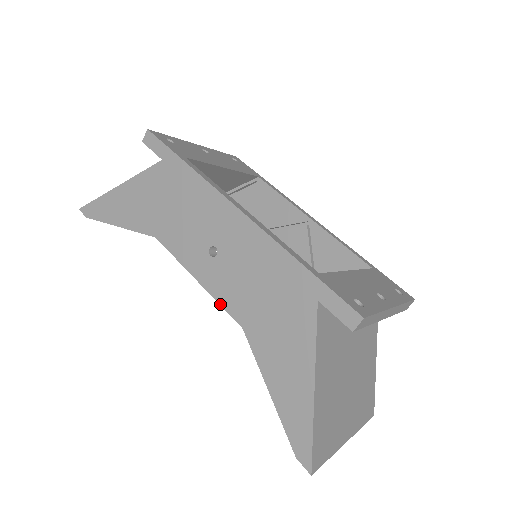
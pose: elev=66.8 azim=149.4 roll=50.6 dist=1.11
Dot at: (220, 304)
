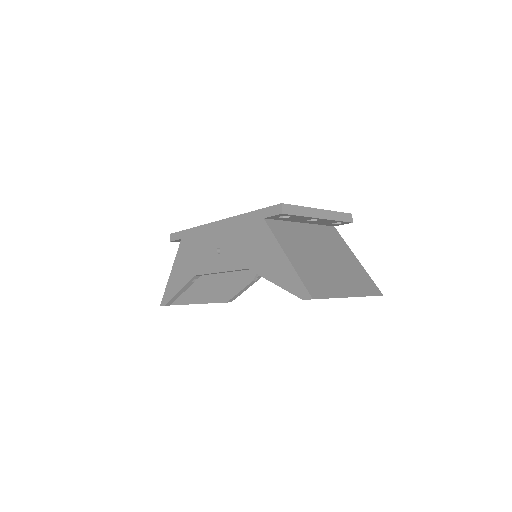
Dot at: (234, 270)
